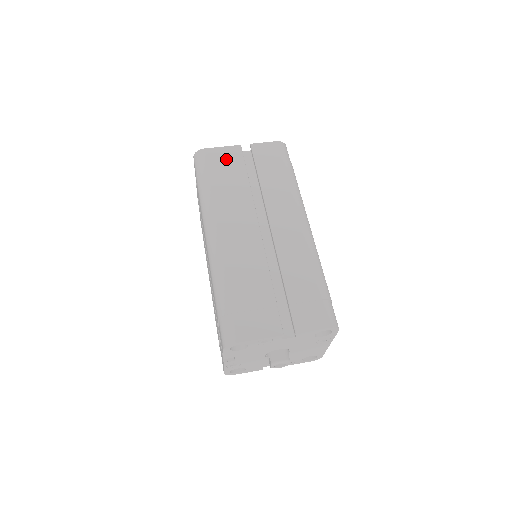
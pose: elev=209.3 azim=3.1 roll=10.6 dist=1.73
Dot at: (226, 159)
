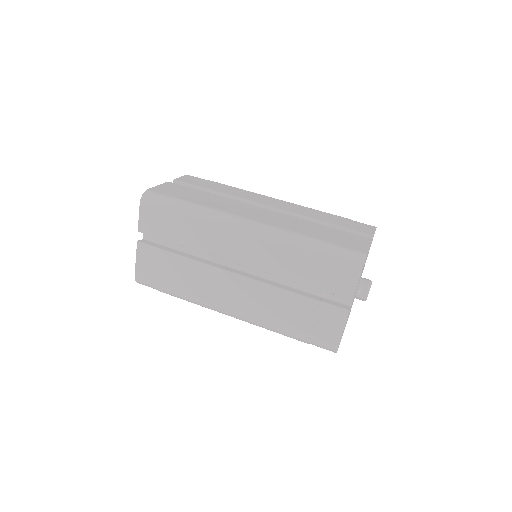
Dot at: (174, 189)
